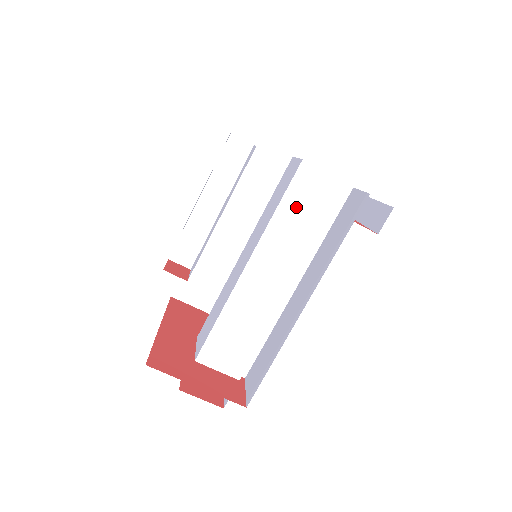
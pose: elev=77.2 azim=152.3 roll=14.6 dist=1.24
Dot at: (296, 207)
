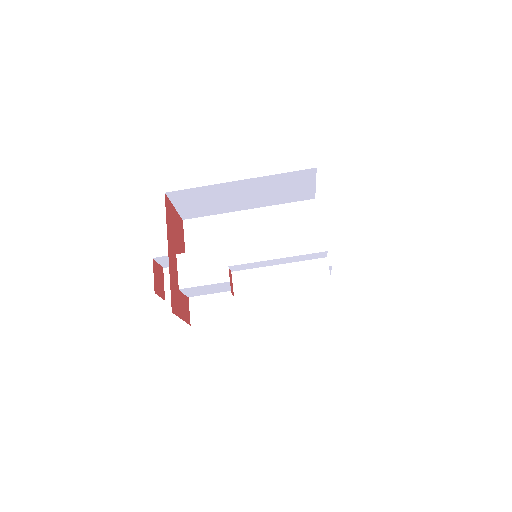
Dot at: occluded
